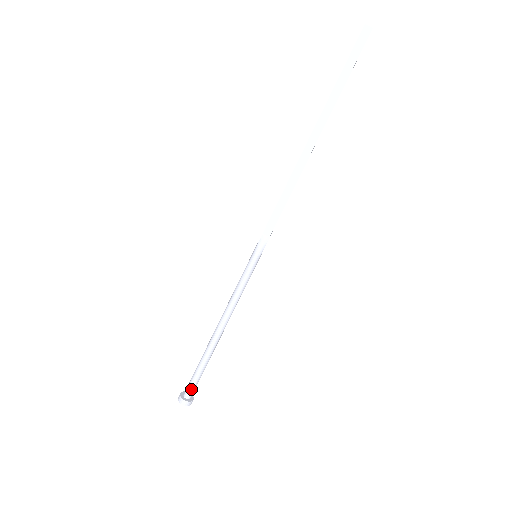
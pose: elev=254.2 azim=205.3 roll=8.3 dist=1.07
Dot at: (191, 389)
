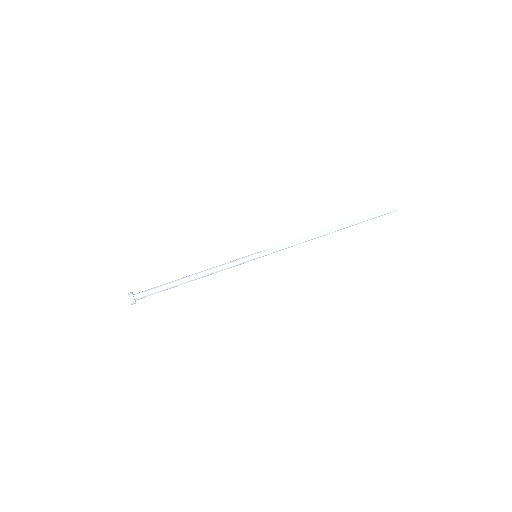
Dot at: (143, 294)
